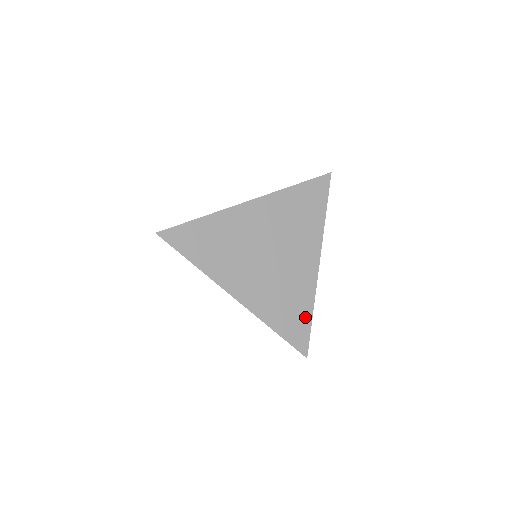
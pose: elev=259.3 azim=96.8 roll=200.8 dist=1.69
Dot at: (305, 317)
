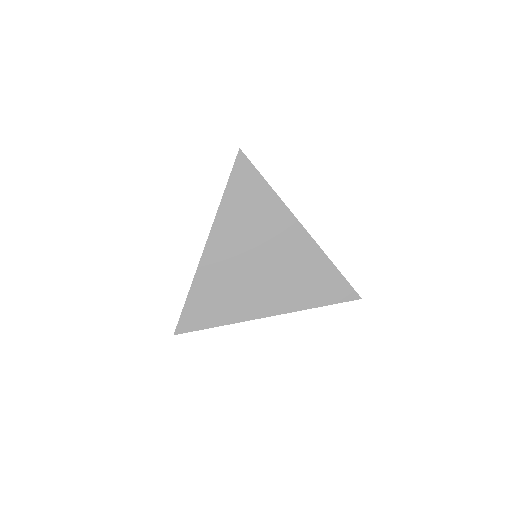
Dot at: (332, 275)
